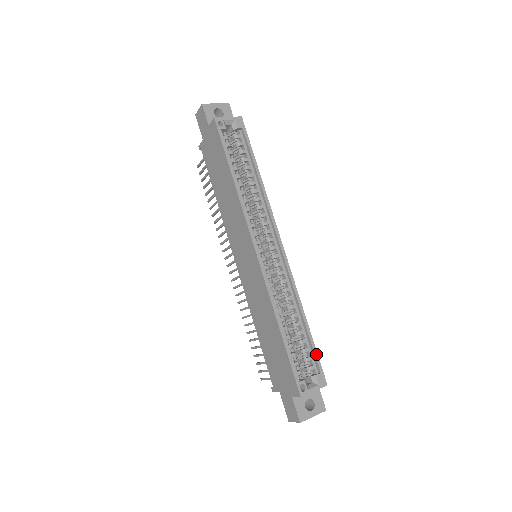
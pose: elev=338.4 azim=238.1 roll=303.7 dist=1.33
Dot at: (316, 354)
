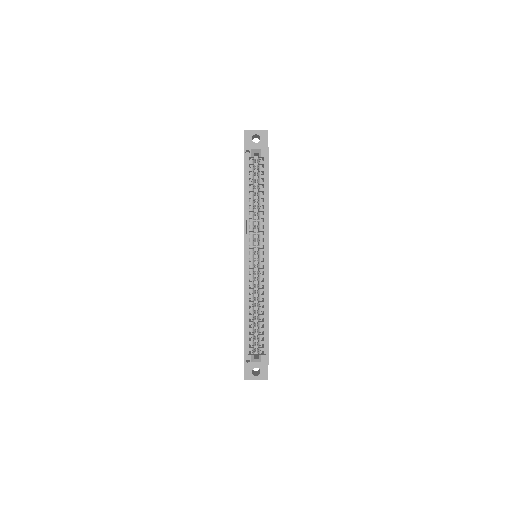
Dot at: (267, 341)
